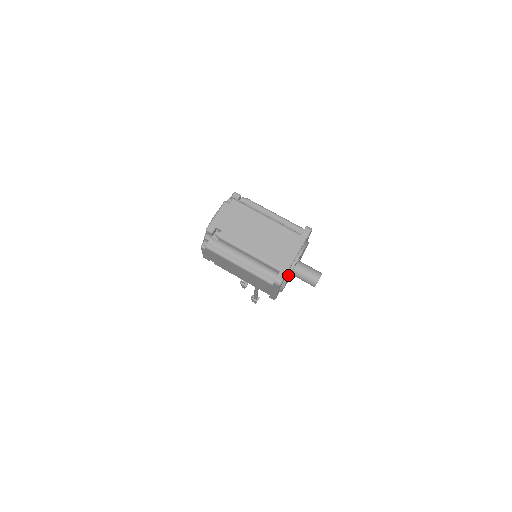
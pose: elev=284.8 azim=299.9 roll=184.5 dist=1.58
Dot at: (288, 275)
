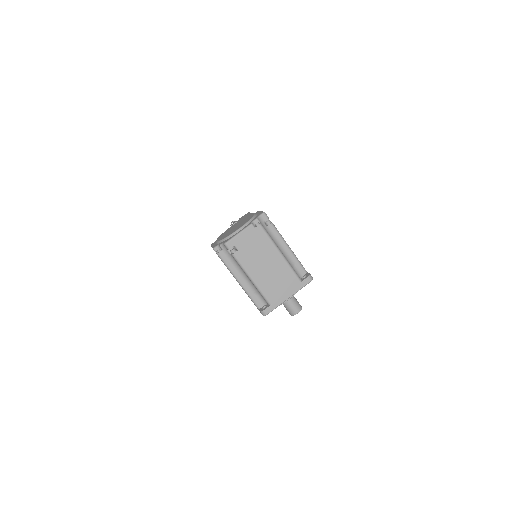
Dot at: occluded
